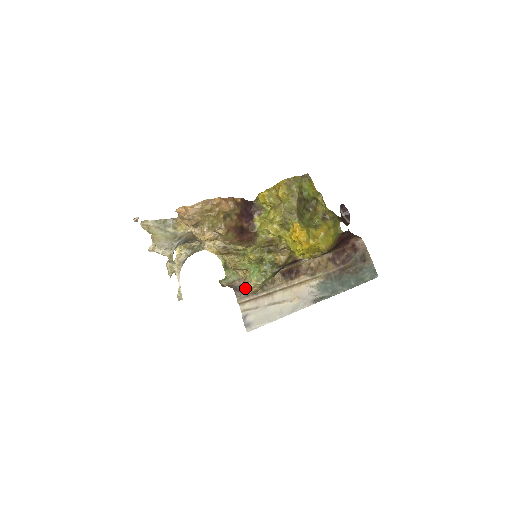
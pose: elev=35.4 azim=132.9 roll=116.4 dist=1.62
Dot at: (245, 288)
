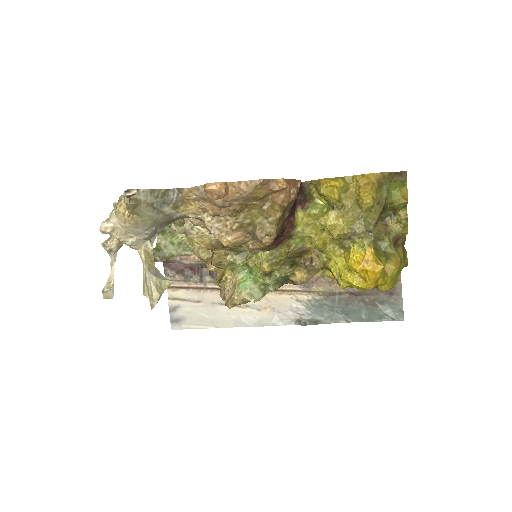
Dot at: (185, 269)
